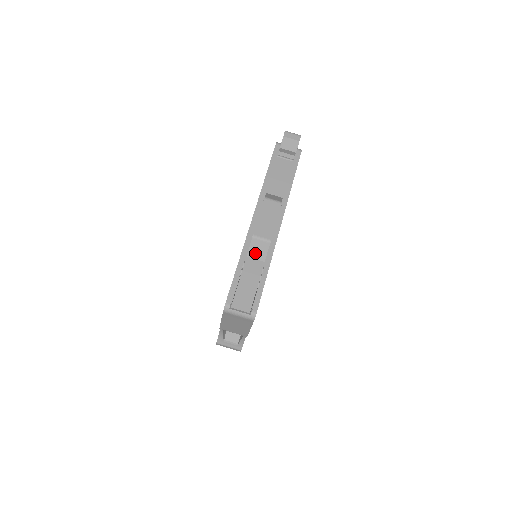
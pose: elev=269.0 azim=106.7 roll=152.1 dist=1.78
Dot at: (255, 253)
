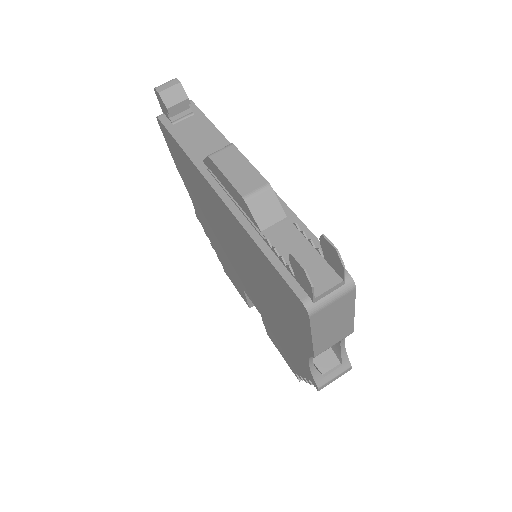
Dot at: (266, 217)
